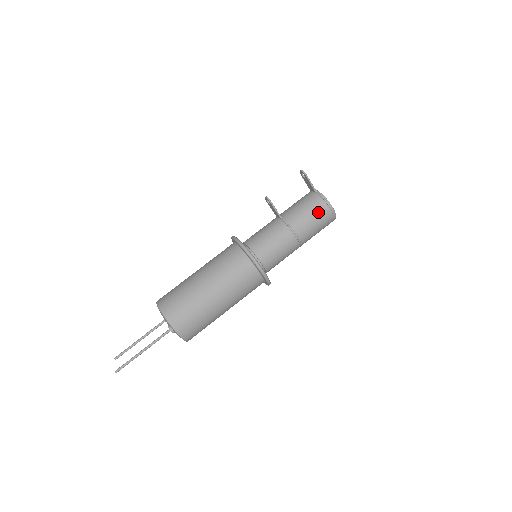
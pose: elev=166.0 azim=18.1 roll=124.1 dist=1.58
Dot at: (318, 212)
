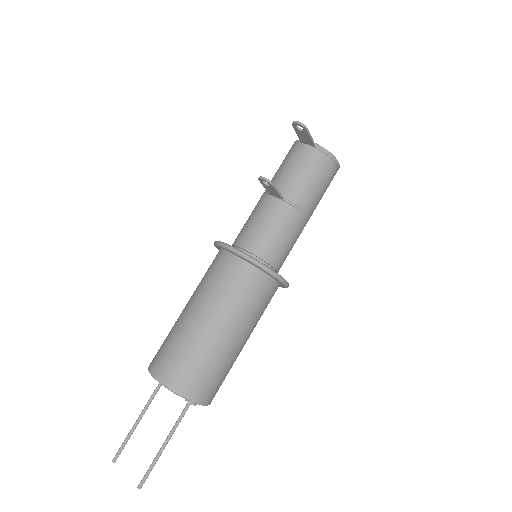
Dot at: (326, 176)
